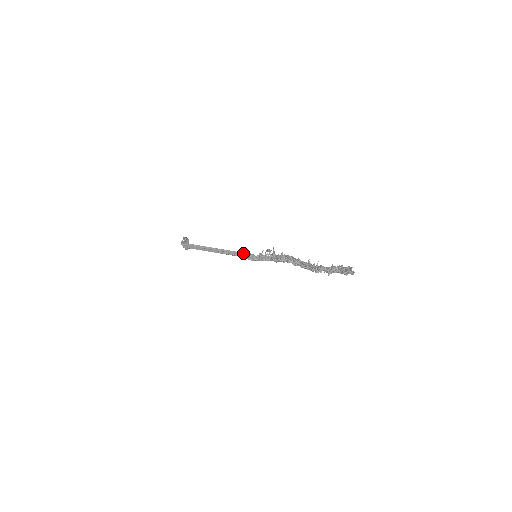
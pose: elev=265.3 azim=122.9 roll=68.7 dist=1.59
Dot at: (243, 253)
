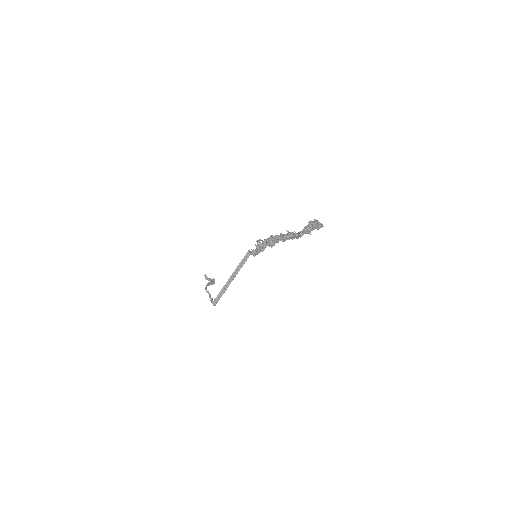
Dot at: (246, 254)
